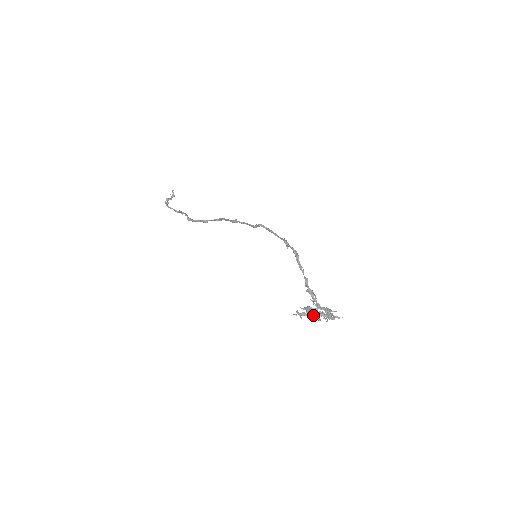
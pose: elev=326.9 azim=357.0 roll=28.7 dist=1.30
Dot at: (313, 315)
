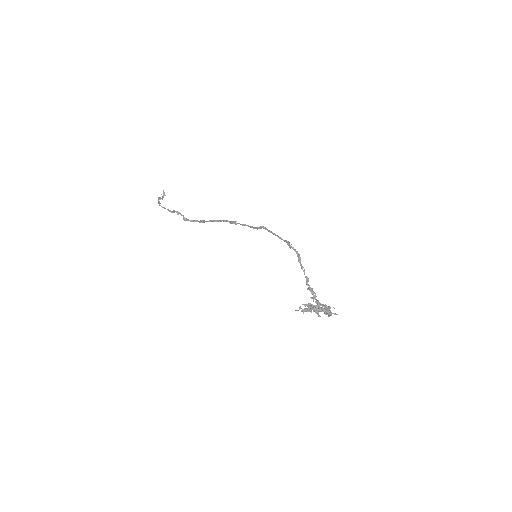
Dot at: (315, 311)
